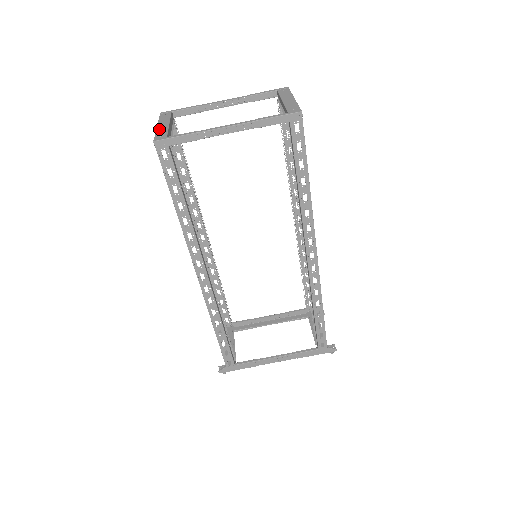
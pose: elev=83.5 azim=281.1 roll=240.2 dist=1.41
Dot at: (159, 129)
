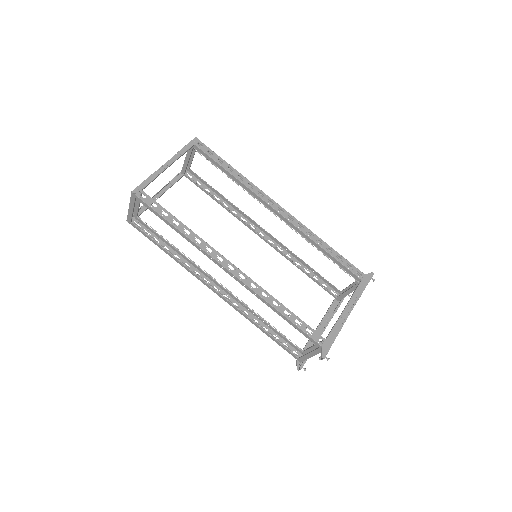
Dot at: (131, 202)
